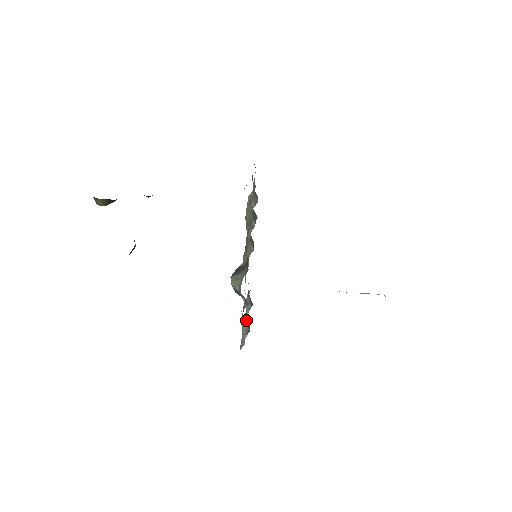
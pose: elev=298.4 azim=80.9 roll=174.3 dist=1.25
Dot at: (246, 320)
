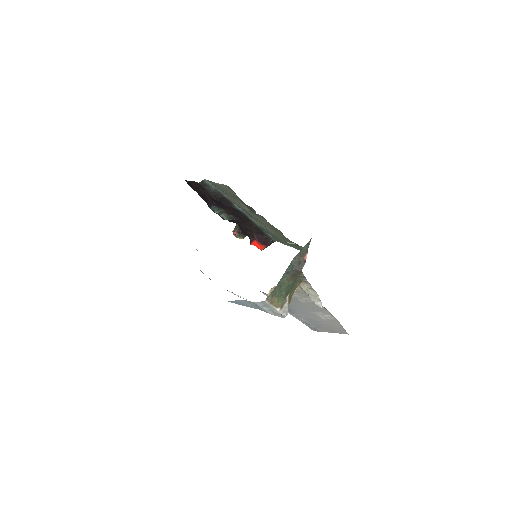
Dot at: occluded
